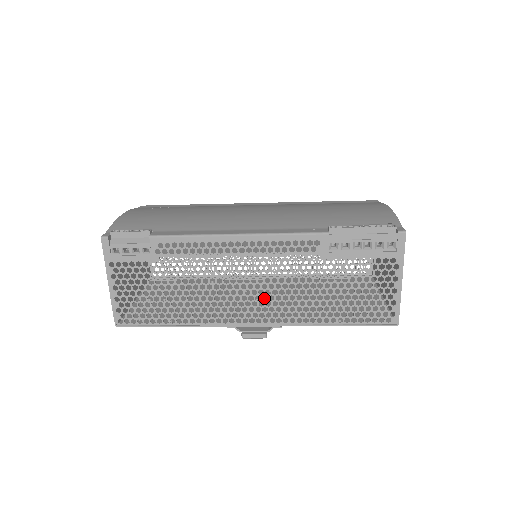
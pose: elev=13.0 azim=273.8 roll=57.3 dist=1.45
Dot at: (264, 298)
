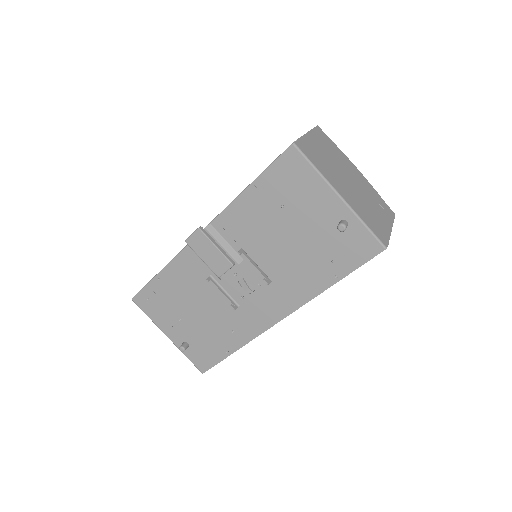
Dot at: (245, 273)
